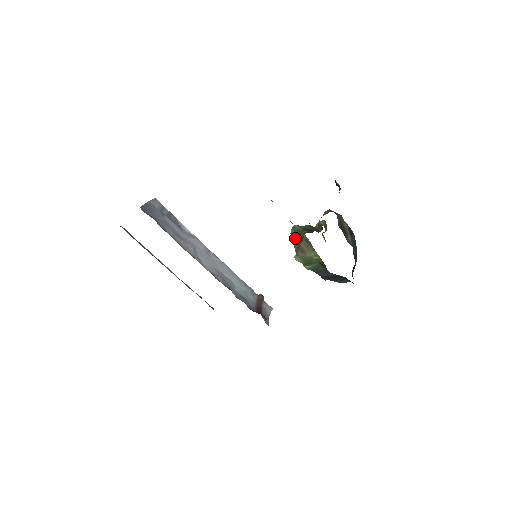
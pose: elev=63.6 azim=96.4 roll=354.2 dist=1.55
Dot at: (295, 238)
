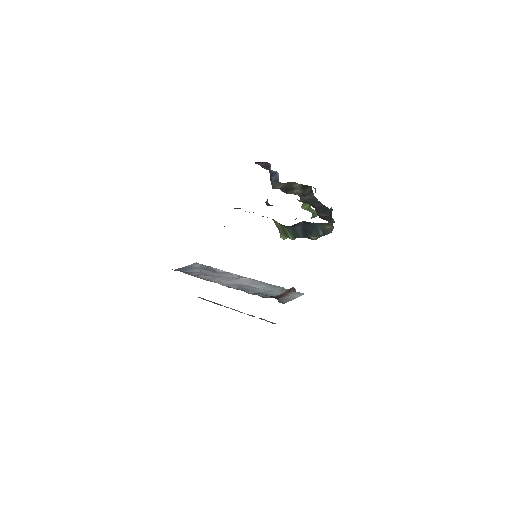
Dot at: occluded
